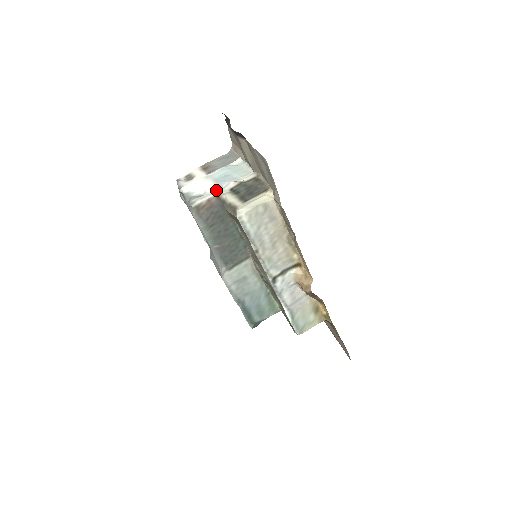
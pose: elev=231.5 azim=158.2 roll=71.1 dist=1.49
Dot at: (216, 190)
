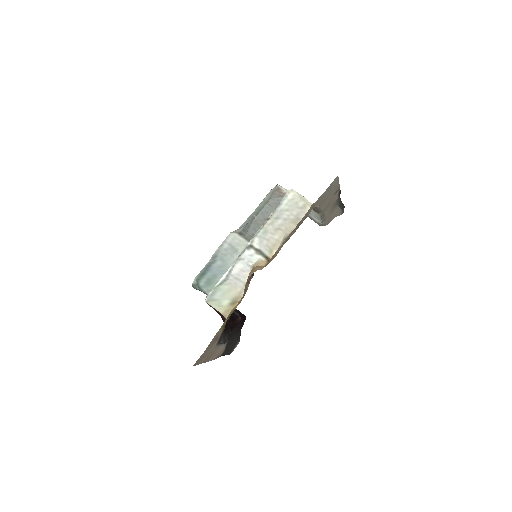
Dot at: occluded
